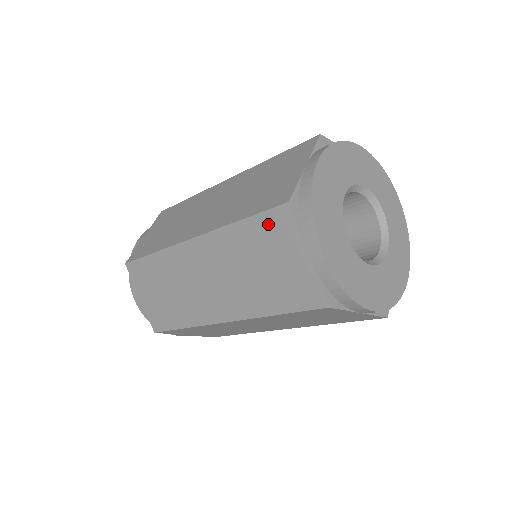
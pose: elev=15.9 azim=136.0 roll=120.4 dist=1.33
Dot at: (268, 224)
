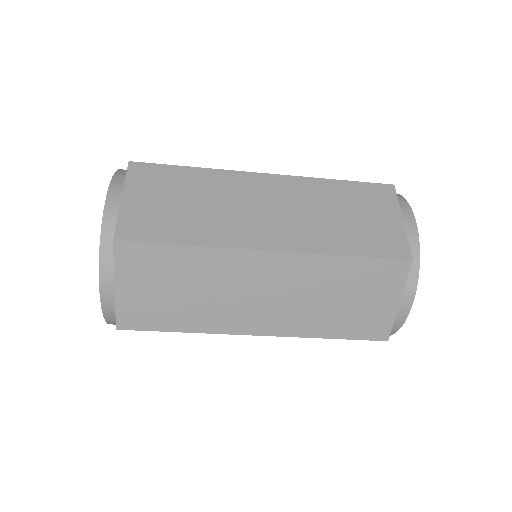
Dot at: (369, 191)
